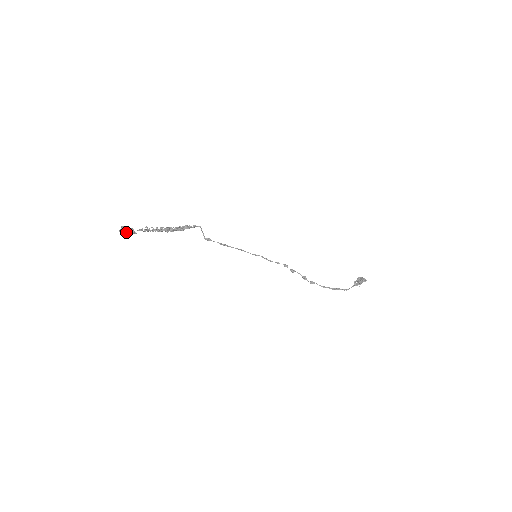
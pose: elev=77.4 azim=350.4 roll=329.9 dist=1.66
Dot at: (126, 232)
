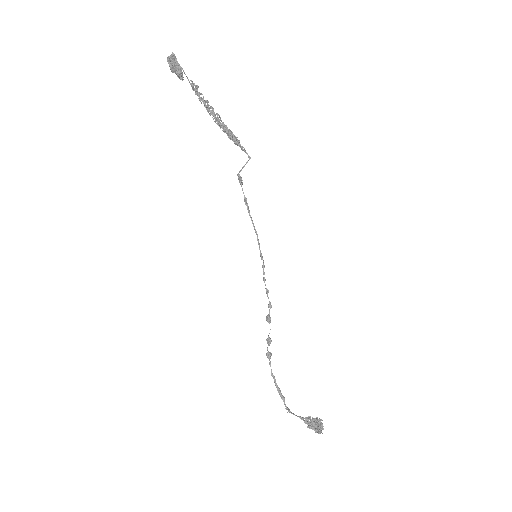
Dot at: (172, 64)
